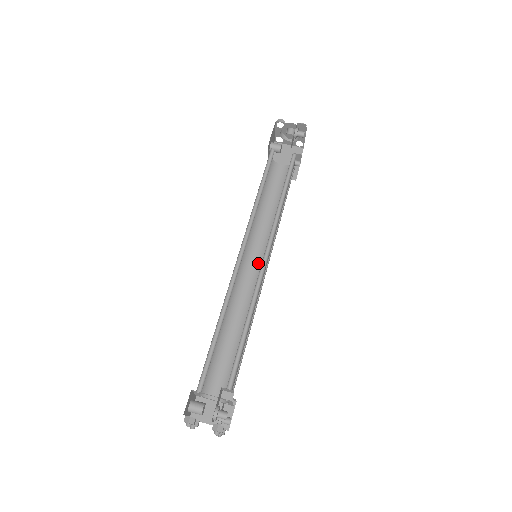
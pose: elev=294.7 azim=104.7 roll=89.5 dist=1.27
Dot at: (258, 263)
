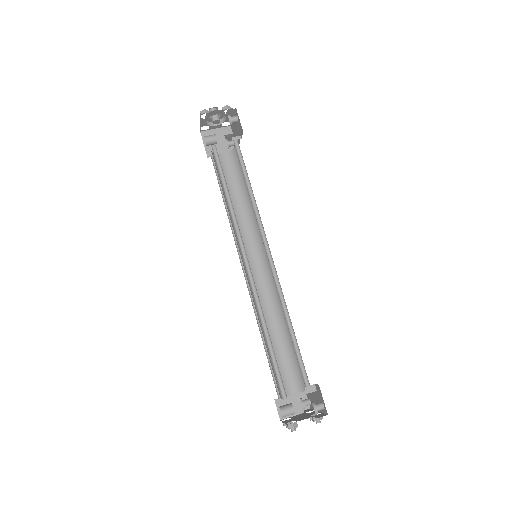
Dot at: (257, 260)
